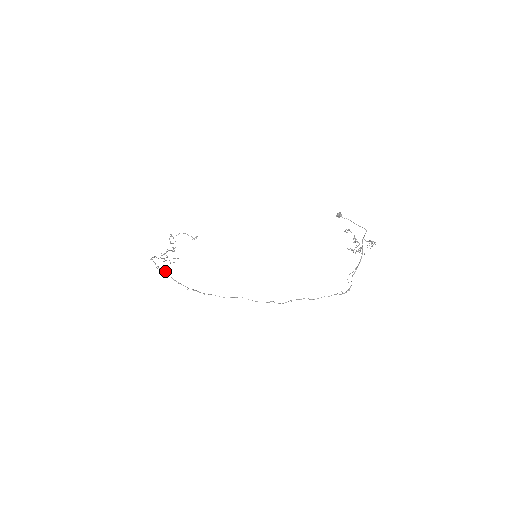
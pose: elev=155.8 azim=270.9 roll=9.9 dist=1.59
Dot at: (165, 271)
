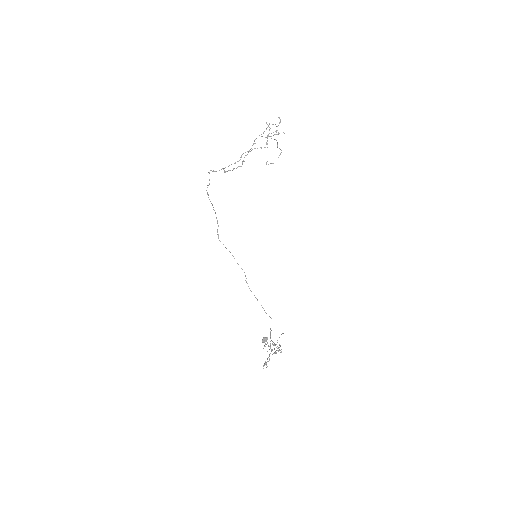
Dot at: occluded
